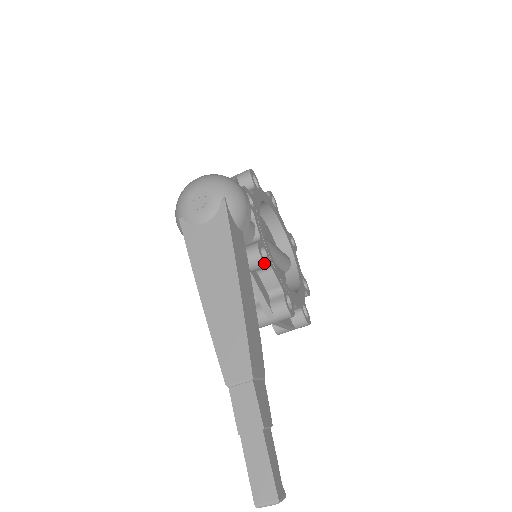
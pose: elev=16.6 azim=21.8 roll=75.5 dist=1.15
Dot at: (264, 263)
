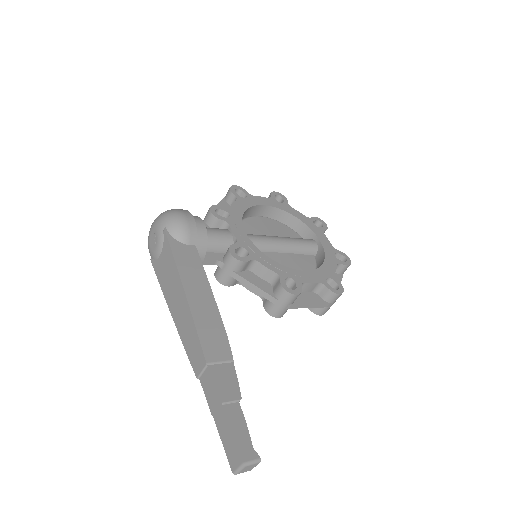
Dot at: (240, 261)
